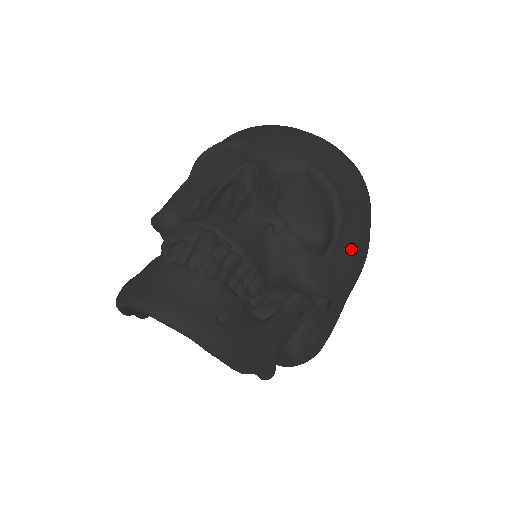
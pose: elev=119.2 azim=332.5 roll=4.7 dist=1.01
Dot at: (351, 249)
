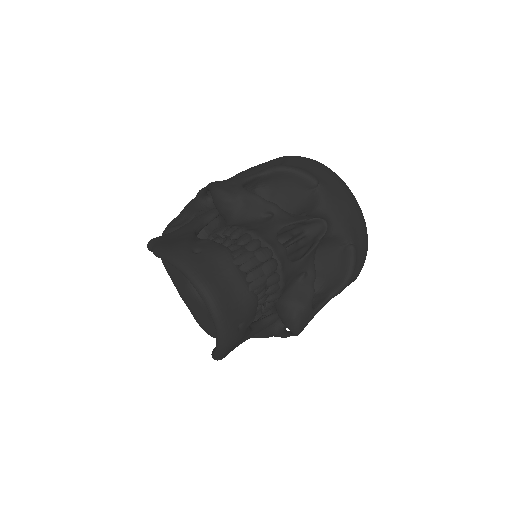
Dot at: occluded
